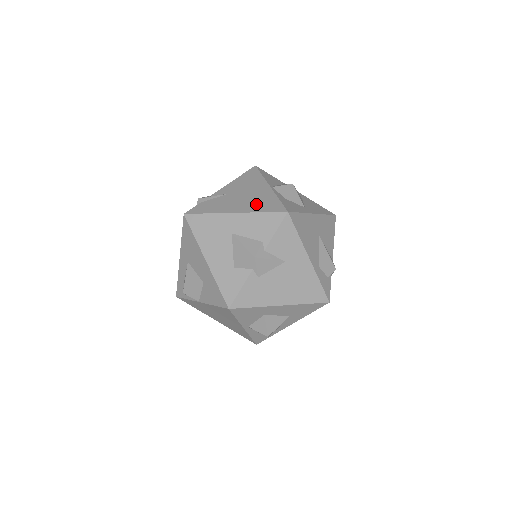
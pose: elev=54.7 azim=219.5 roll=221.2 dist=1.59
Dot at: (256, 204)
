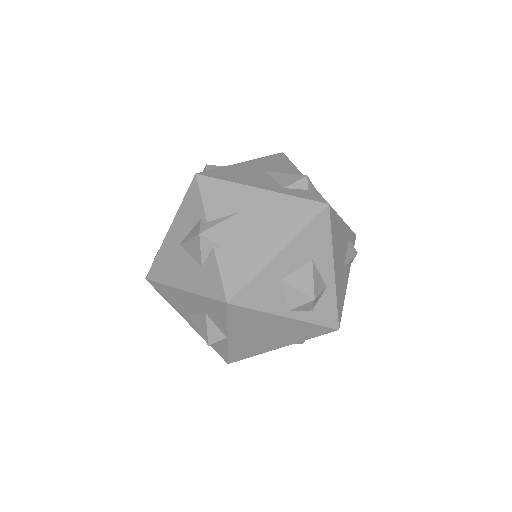
Dot at: occluded
